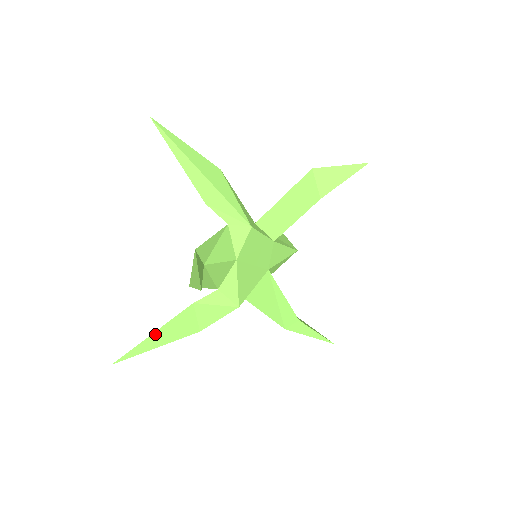
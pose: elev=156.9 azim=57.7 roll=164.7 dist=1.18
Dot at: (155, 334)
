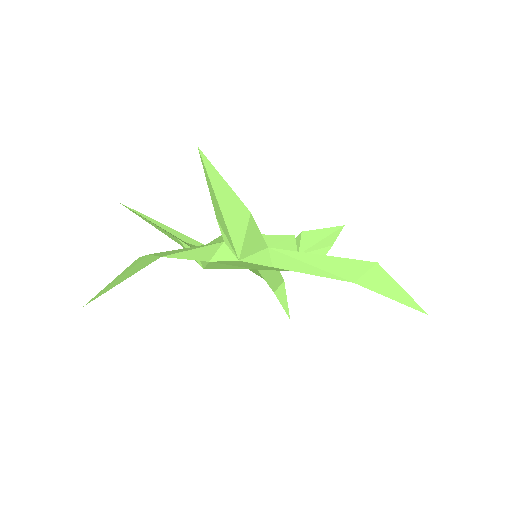
Dot at: (148, 220)
